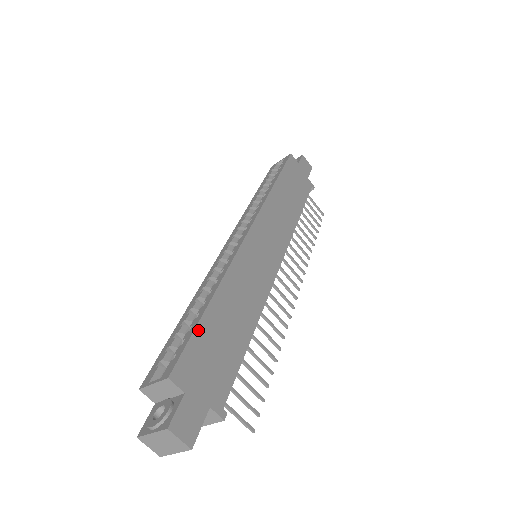
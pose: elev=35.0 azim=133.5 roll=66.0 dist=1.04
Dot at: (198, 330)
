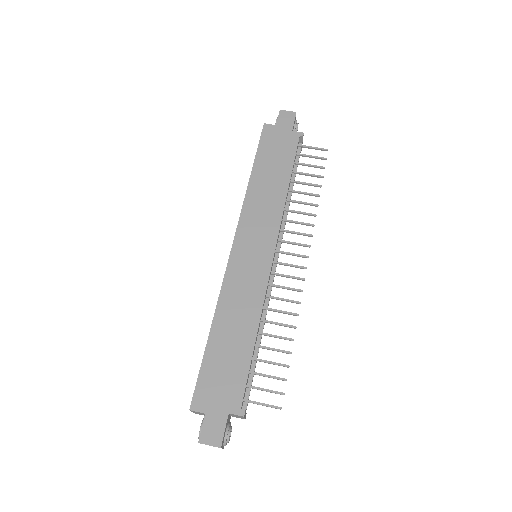
Dot at: (204, 363)
